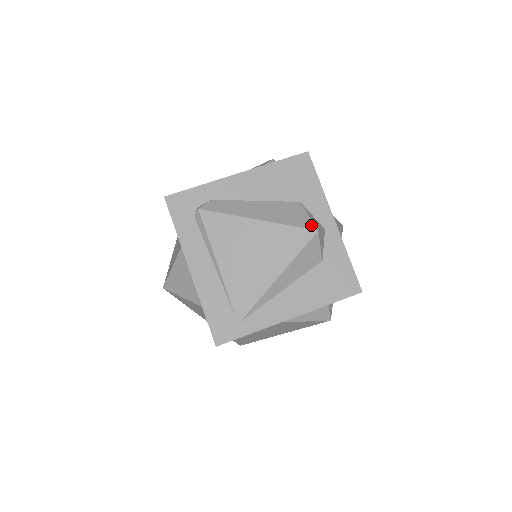
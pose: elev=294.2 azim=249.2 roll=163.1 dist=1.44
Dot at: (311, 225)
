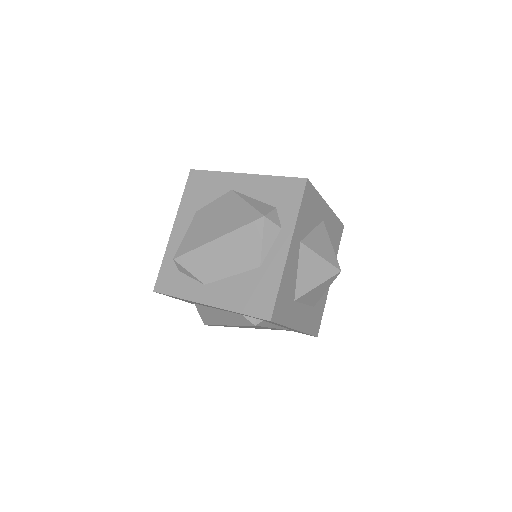
Dot at: occluded
